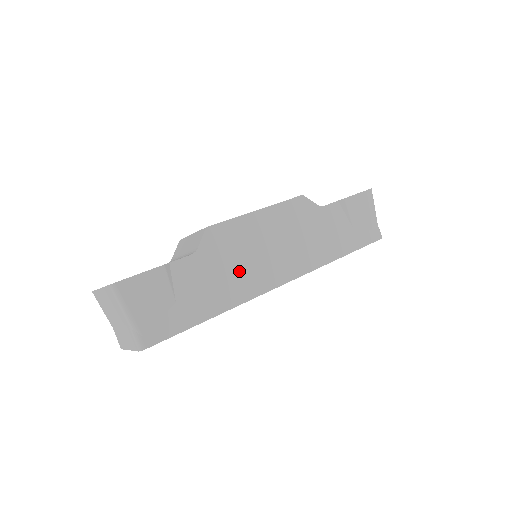
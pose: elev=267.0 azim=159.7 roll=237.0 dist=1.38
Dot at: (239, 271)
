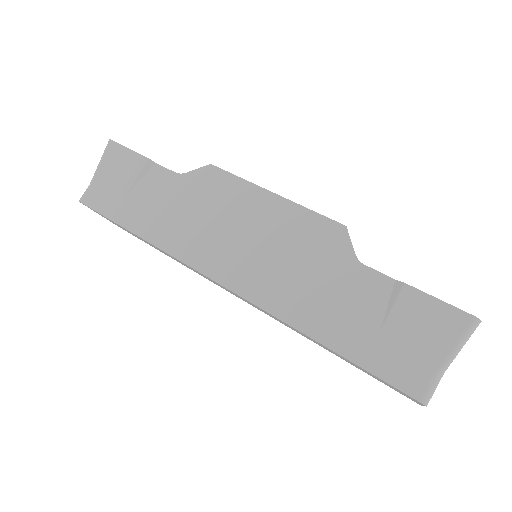
Dot at: (194, 224)
